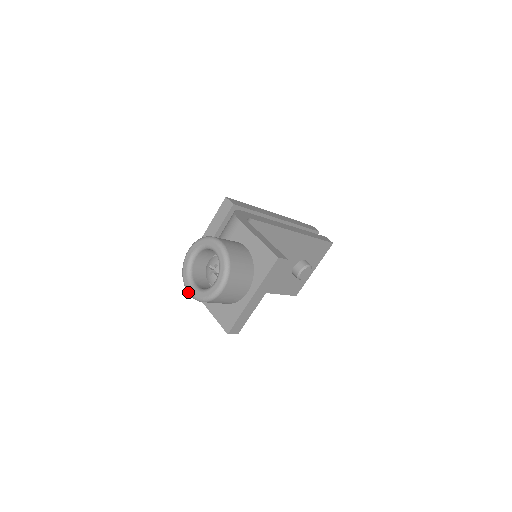
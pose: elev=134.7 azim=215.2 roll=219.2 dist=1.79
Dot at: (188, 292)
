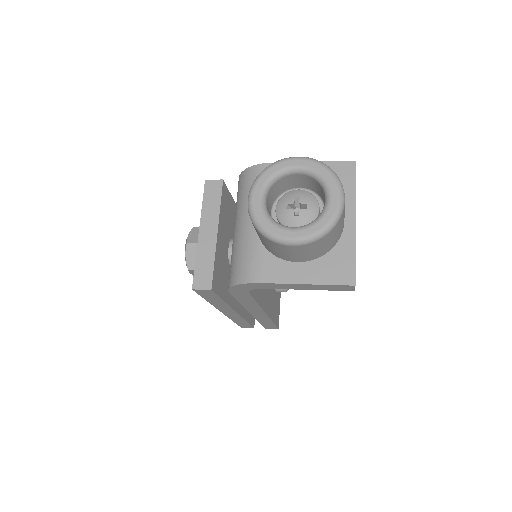
Dot at: (291, 240)
